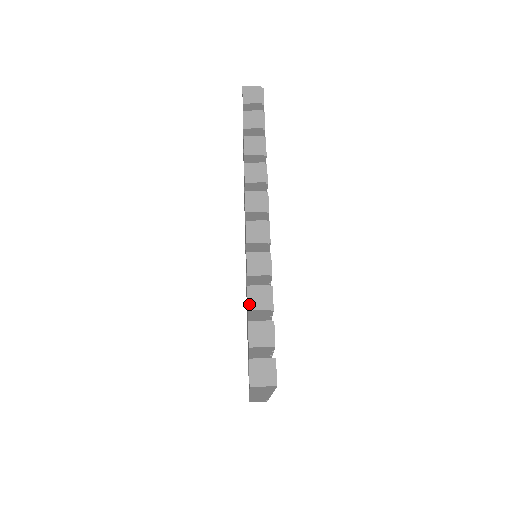
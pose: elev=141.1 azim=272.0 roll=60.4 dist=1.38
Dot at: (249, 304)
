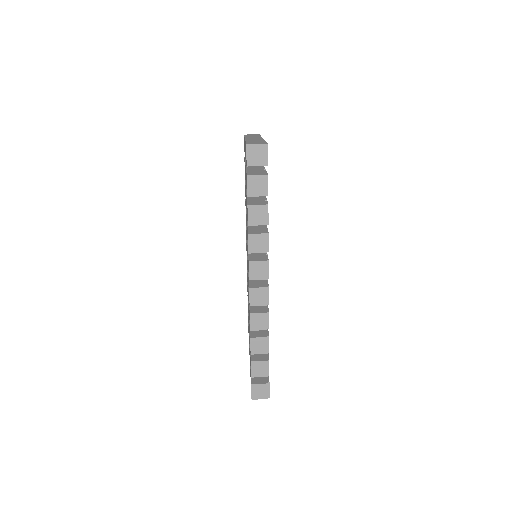
Dot at: (252, 350)
